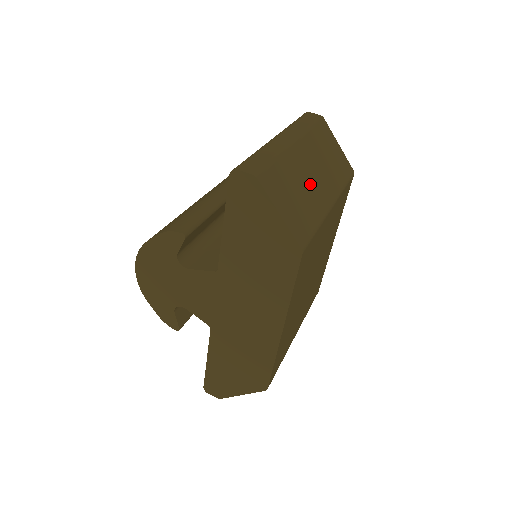
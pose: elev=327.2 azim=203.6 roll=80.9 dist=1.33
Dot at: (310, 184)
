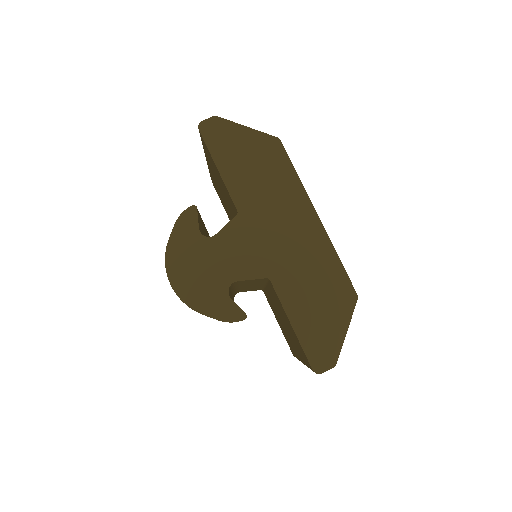
Dot at: occluded
